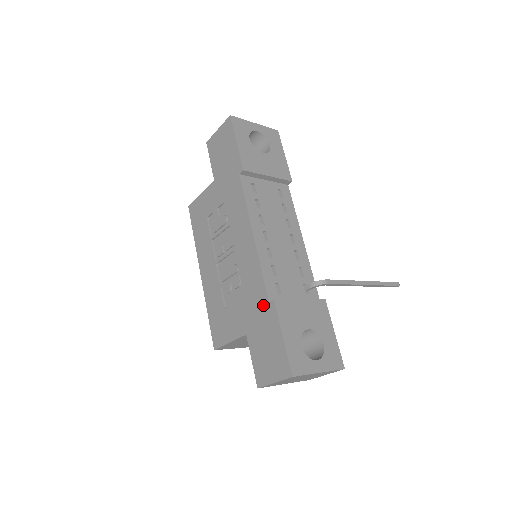
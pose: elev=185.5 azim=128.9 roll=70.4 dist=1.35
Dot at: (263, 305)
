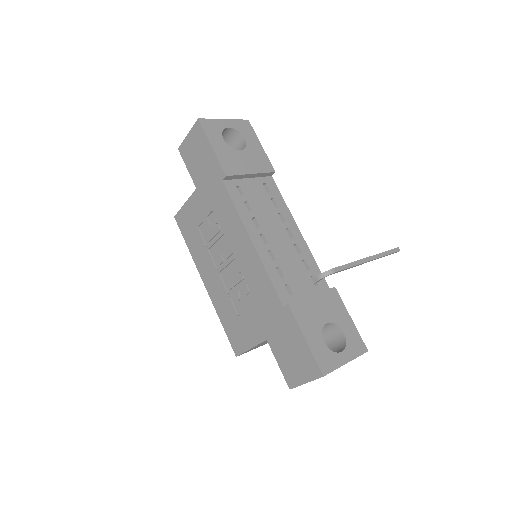
Dot at: (278, 310)
